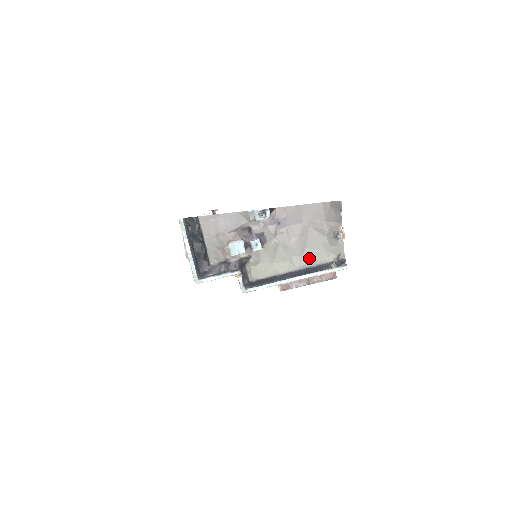
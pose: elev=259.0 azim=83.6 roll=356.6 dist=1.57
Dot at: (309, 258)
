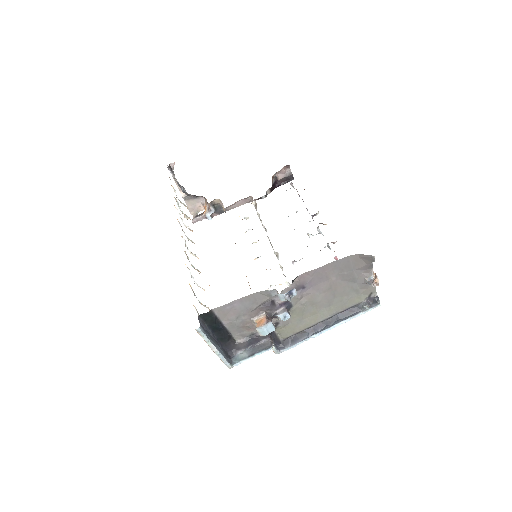
Dot at: (340, 305)
